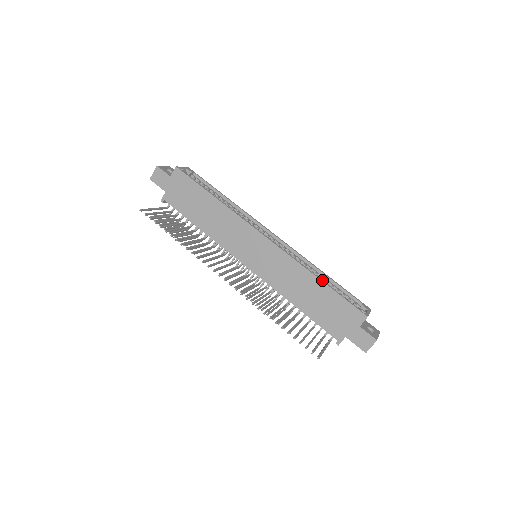
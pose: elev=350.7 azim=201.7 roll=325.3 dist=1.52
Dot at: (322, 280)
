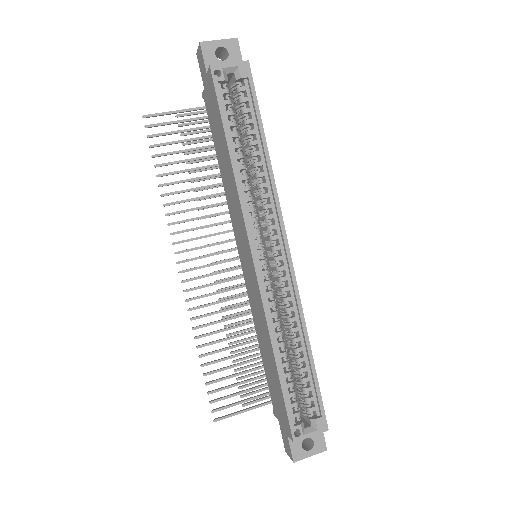
Dot at: (278, 363)
